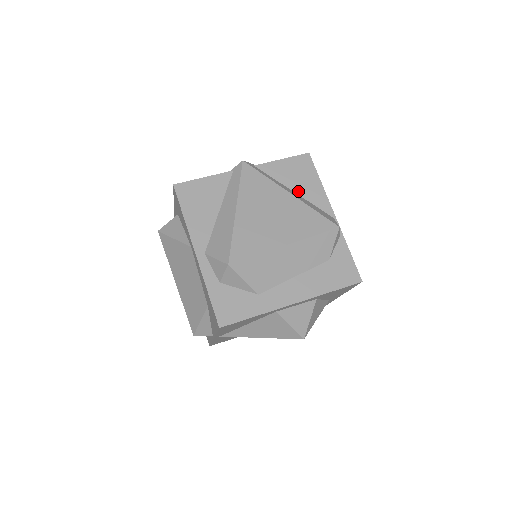
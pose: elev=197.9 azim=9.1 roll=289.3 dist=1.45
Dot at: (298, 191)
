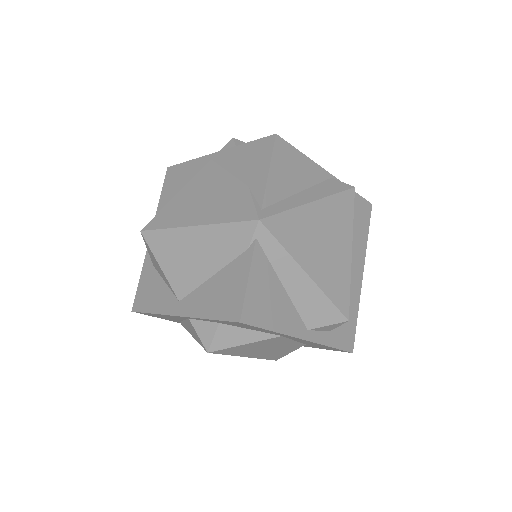
Dot at: (301, 187)
